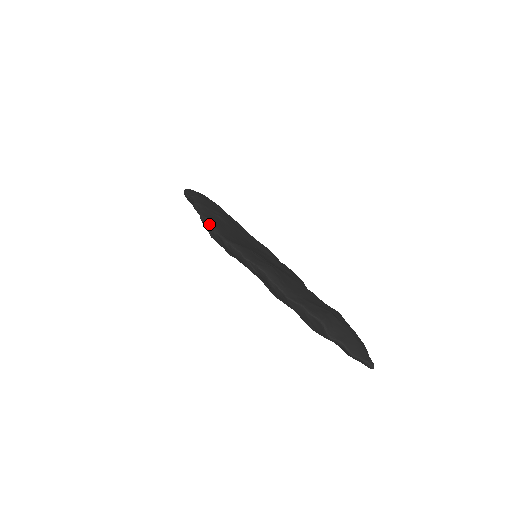
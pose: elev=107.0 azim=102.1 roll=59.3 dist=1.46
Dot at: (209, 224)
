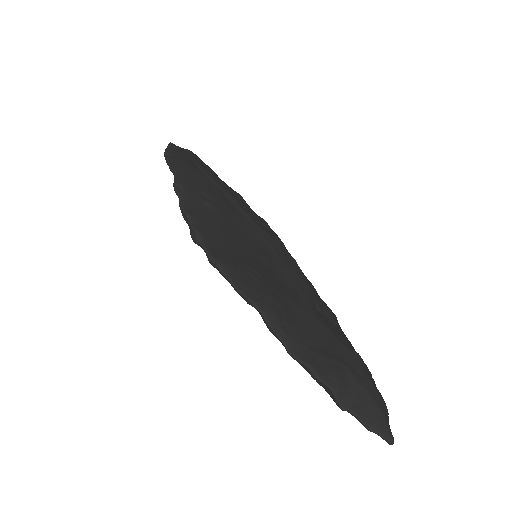
Dot at: (191, 227)
